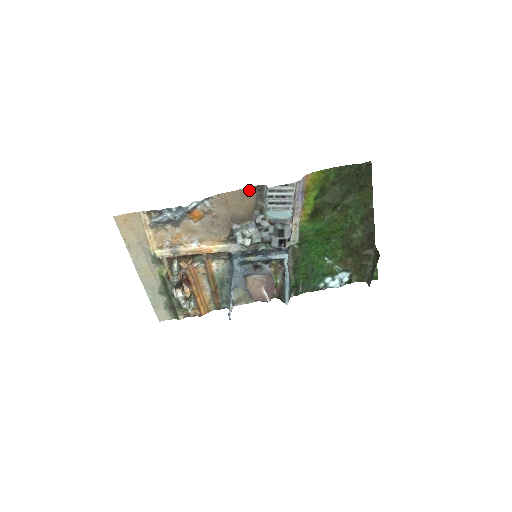
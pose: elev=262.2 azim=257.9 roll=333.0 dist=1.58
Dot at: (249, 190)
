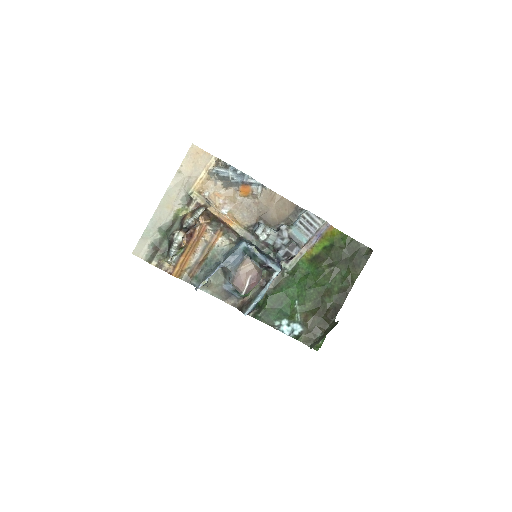
Dot at: (291, 205)
